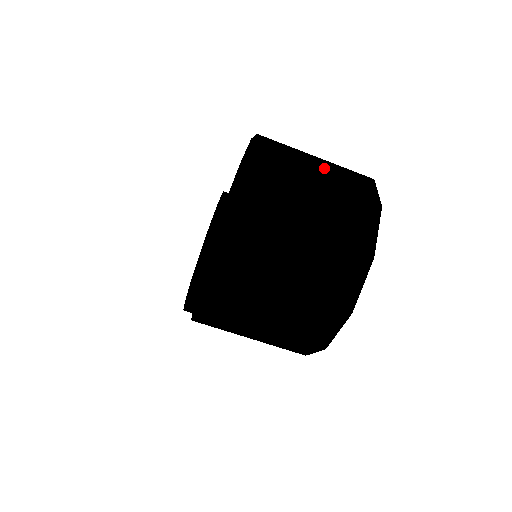
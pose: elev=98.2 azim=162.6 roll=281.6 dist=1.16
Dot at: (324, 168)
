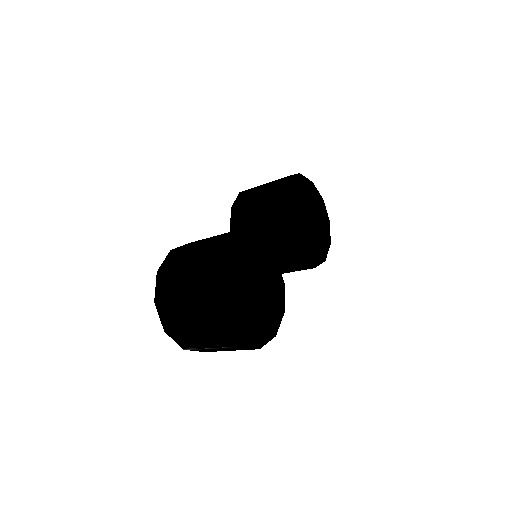
Dot at: (184, 277)
